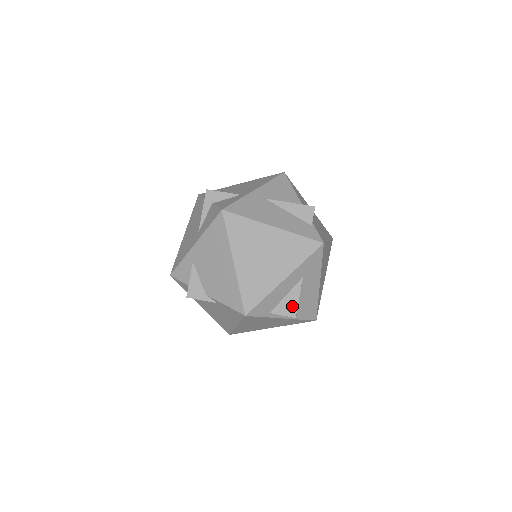
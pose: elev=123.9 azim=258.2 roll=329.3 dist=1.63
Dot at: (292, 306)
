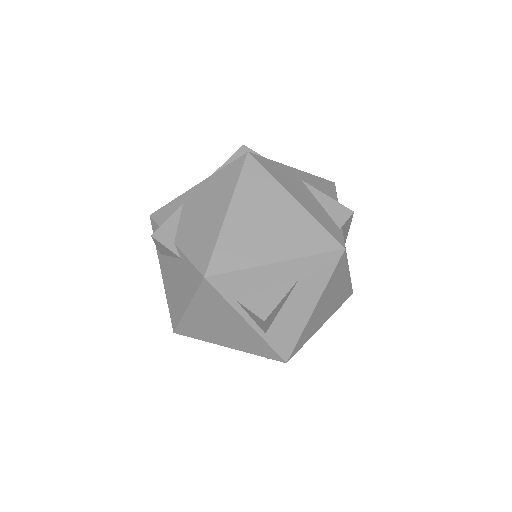
Dot at: (267, 305)
